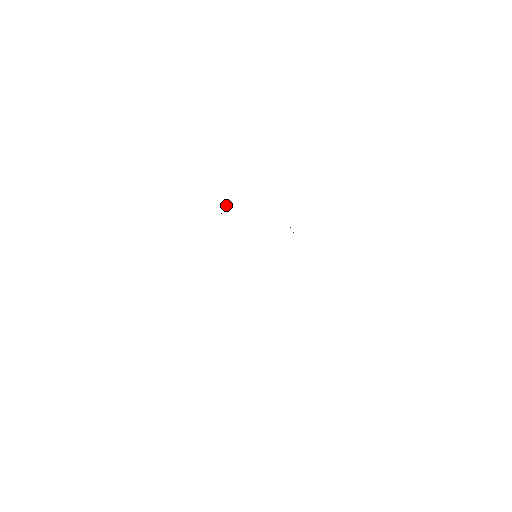
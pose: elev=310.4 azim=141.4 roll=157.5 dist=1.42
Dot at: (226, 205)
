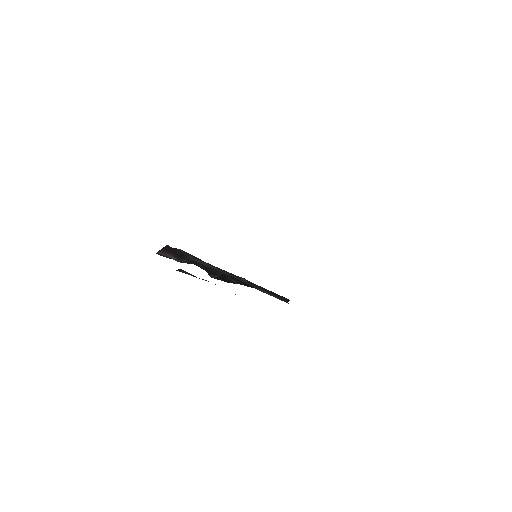
Dot at: occluded
